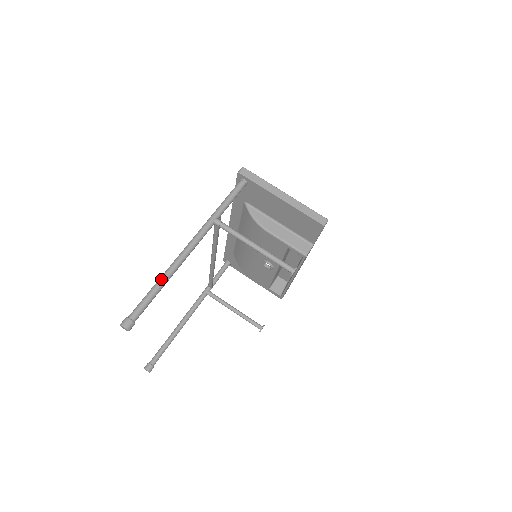
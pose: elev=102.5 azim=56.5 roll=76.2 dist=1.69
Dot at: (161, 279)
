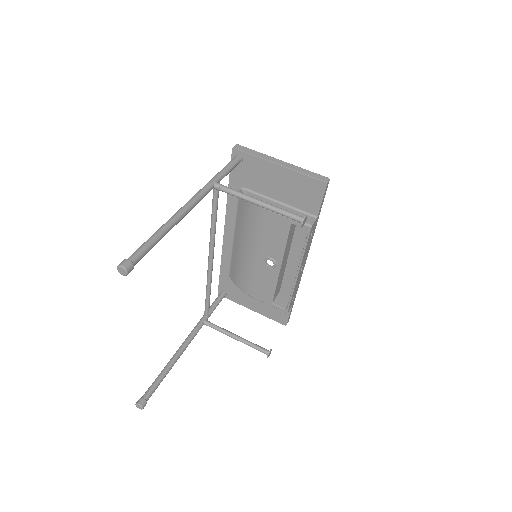
Dot at: (161, 227)
